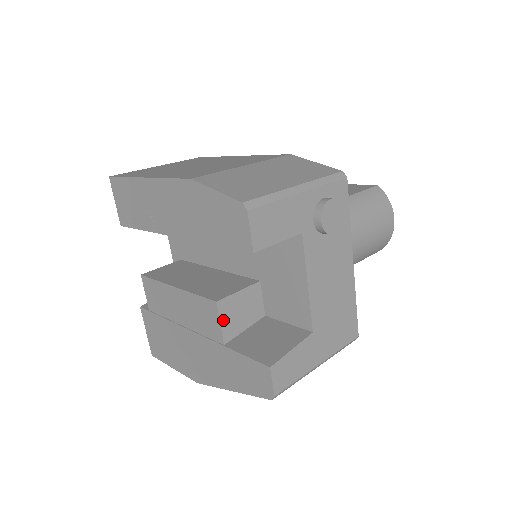
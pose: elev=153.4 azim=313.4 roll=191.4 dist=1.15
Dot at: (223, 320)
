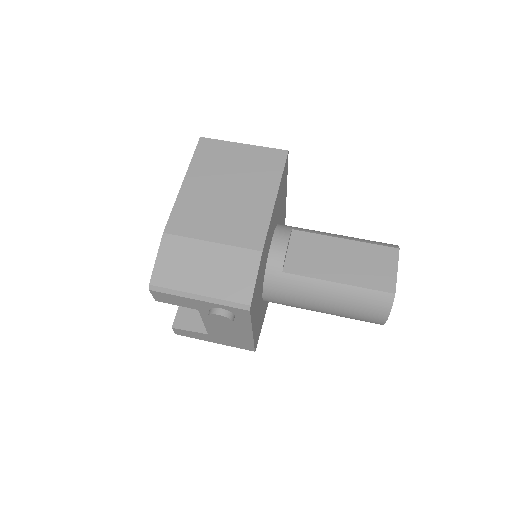
Dot at: occluded
